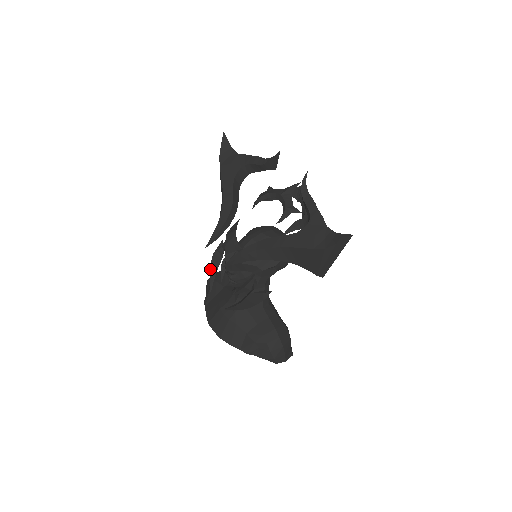
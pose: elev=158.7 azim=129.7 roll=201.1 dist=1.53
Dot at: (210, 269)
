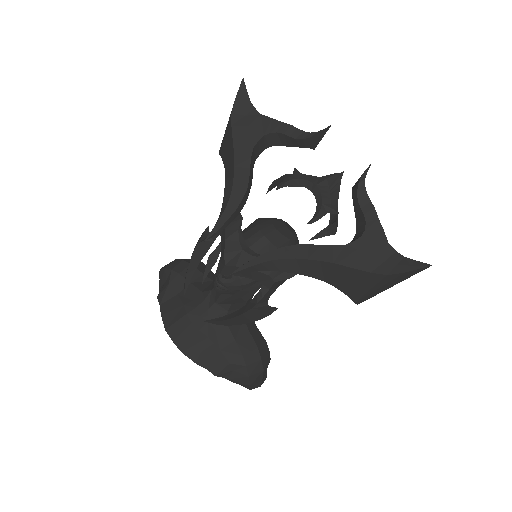
Dot at: (189, 263)
